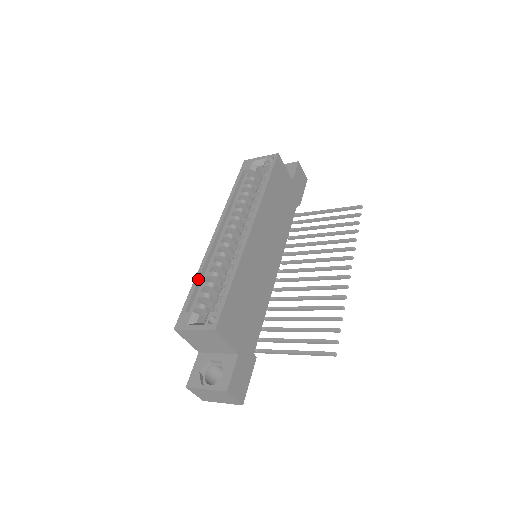
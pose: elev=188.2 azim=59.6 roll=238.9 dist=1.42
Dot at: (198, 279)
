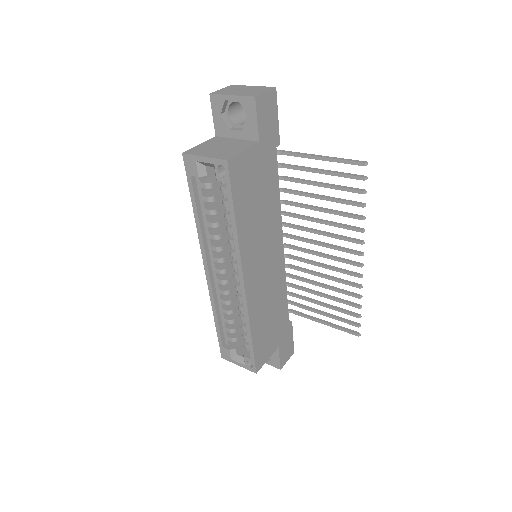
Dot at: (217, 320)
